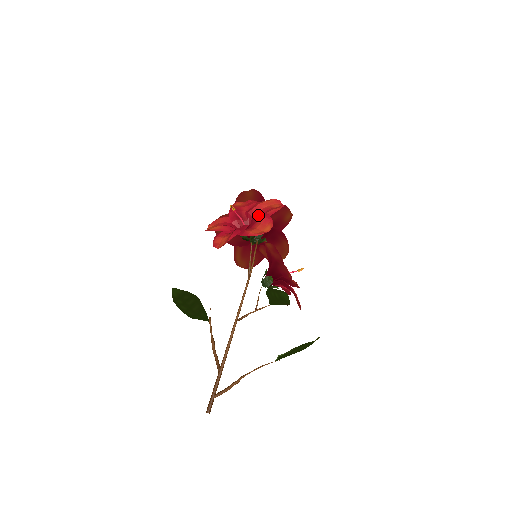
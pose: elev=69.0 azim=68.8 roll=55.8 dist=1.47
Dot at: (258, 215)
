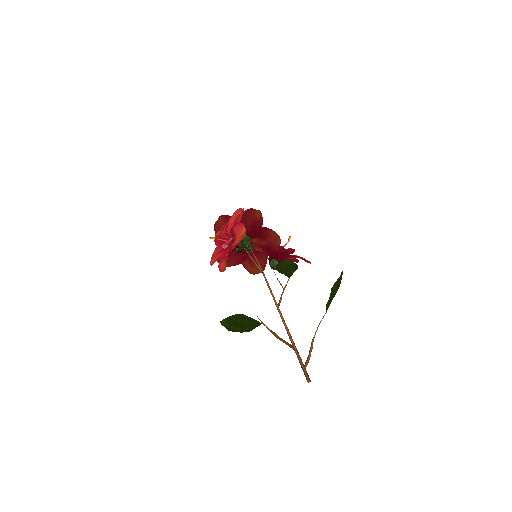
Dot at: (232, 228)
